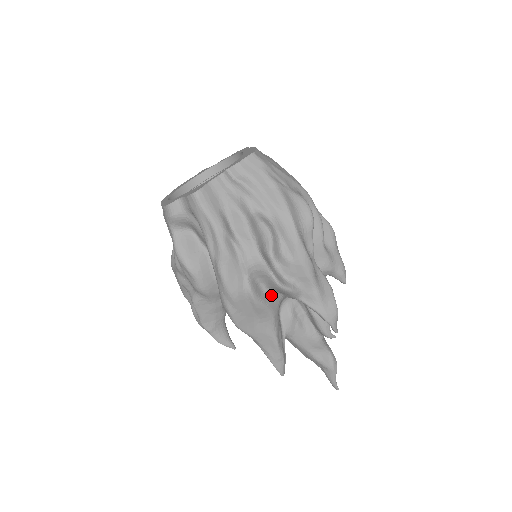
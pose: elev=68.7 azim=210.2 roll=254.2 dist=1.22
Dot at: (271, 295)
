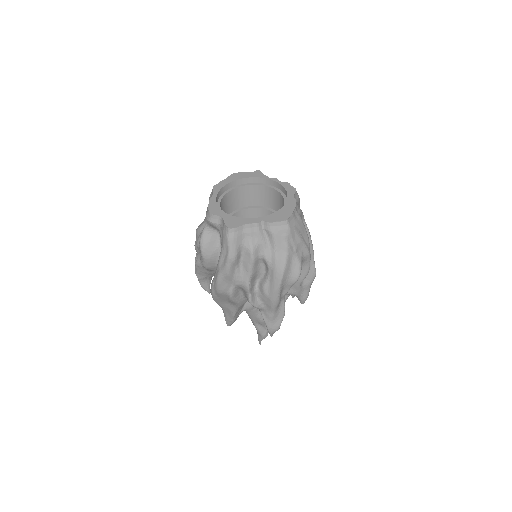
Dot at: (244, 297)
